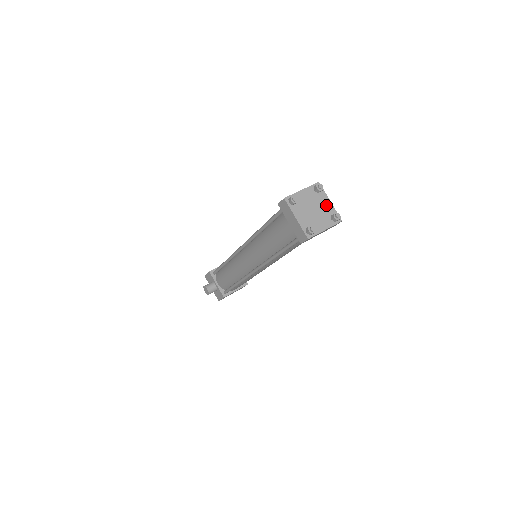
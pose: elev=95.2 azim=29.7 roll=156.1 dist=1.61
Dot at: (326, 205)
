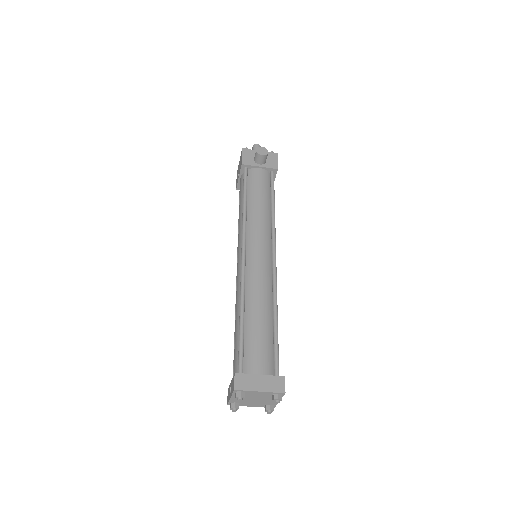
Dot at: (260, 394)
